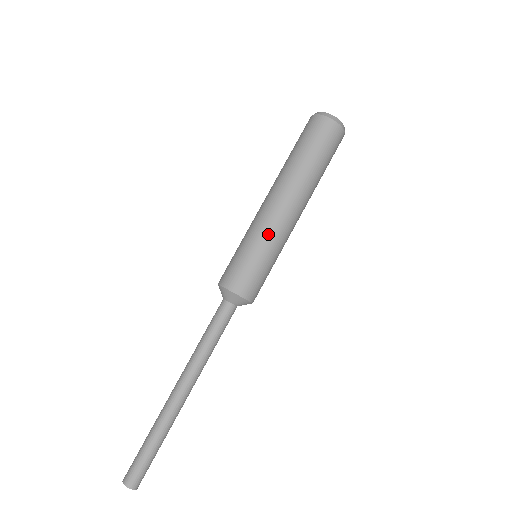
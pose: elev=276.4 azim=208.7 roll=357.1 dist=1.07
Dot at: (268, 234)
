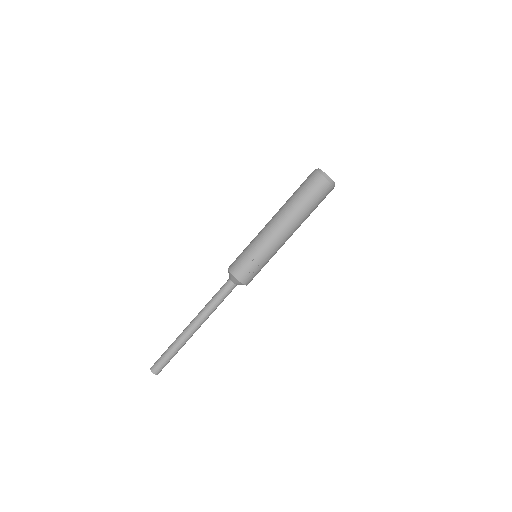
Dot at: (268, 249)
